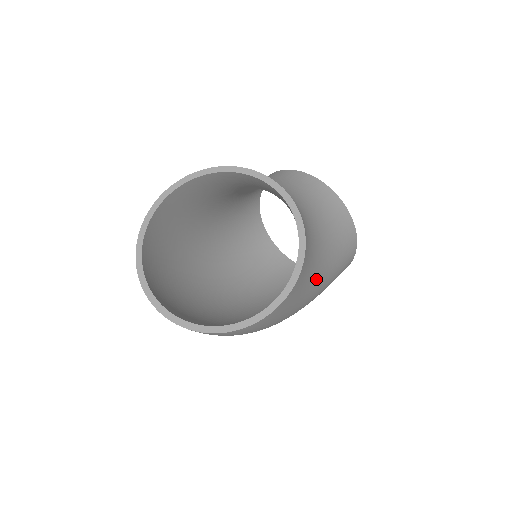
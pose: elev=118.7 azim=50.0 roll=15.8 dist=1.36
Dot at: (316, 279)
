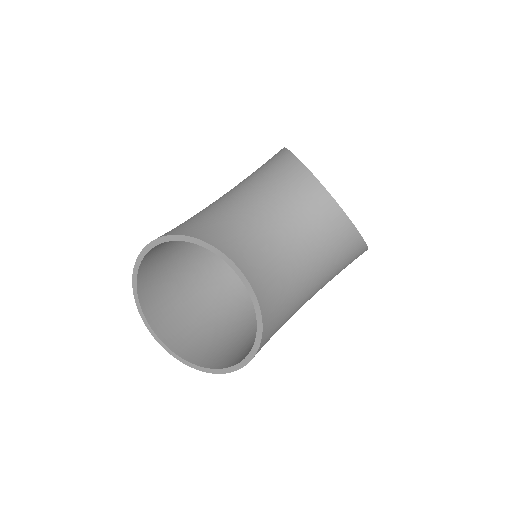
Dot at: (296, 311)
